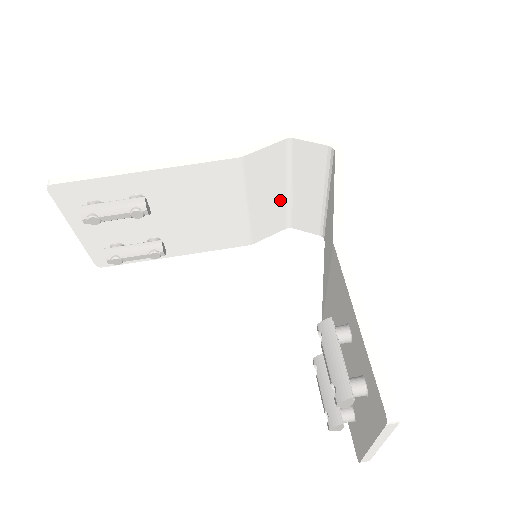
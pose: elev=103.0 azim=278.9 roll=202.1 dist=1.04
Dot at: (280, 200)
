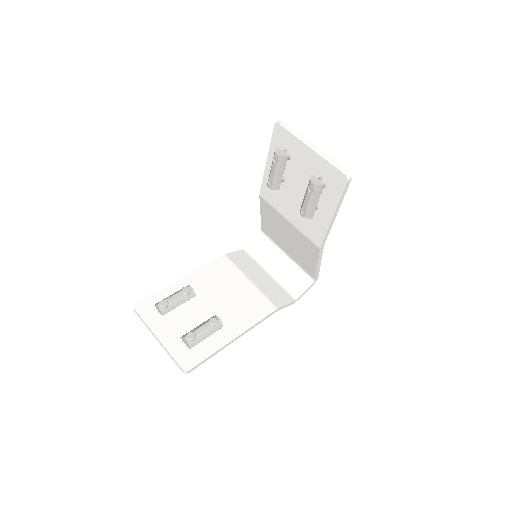
Dot at: (270, 280)
